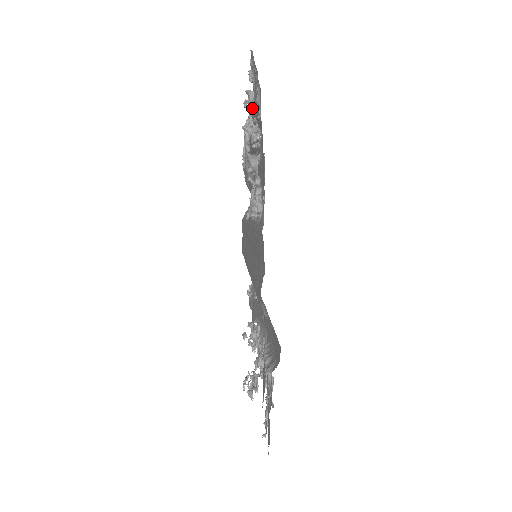
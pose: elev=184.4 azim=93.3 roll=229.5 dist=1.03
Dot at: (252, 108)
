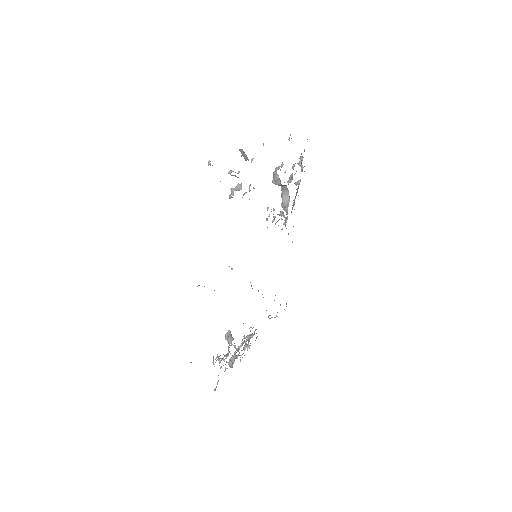
Dot at: occluded
